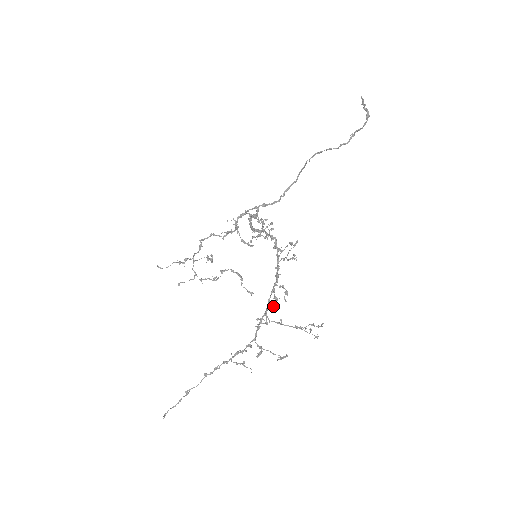
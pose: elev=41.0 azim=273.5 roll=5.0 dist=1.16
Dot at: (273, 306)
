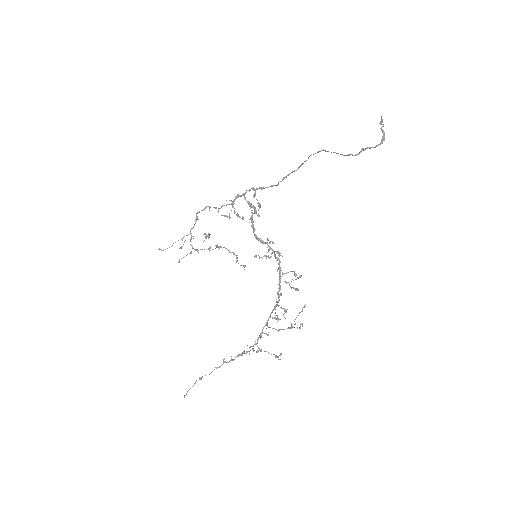
Dot at: (273, 318)
